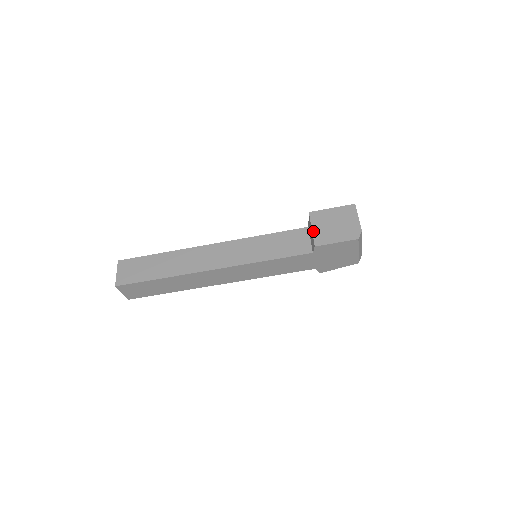
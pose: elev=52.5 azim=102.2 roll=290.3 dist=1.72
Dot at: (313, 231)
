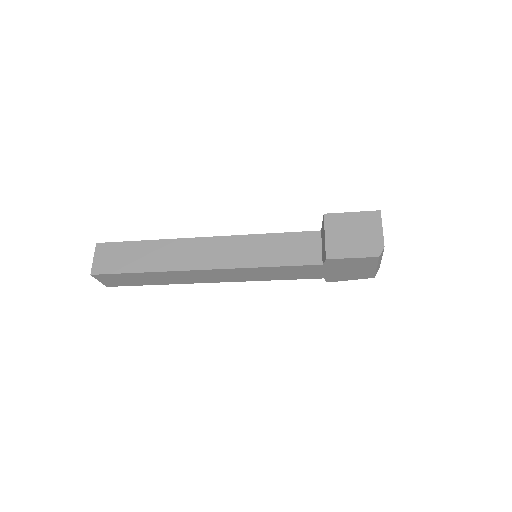
Dot at: (326, 239)
